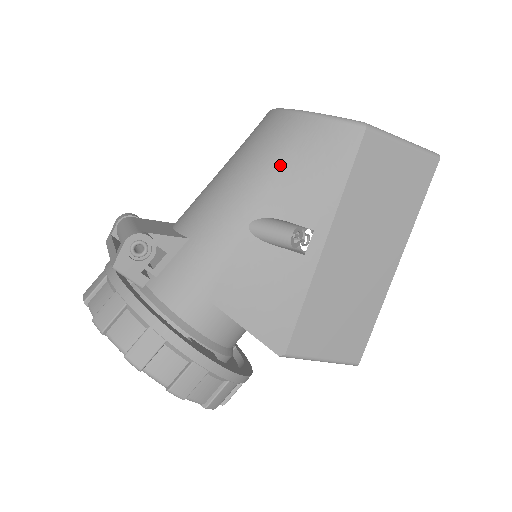
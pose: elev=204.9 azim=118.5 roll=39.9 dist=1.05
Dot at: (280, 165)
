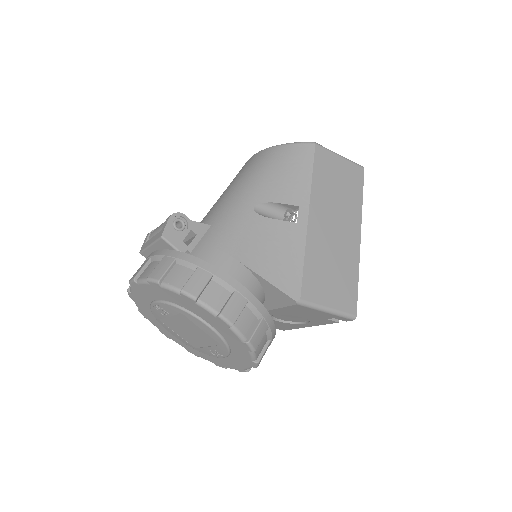
Dot at: (266, 173)
